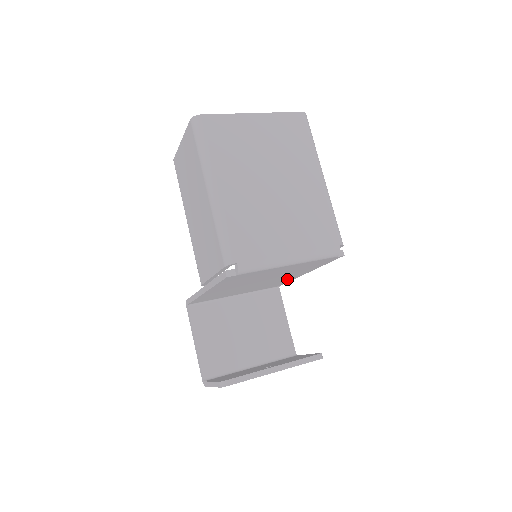
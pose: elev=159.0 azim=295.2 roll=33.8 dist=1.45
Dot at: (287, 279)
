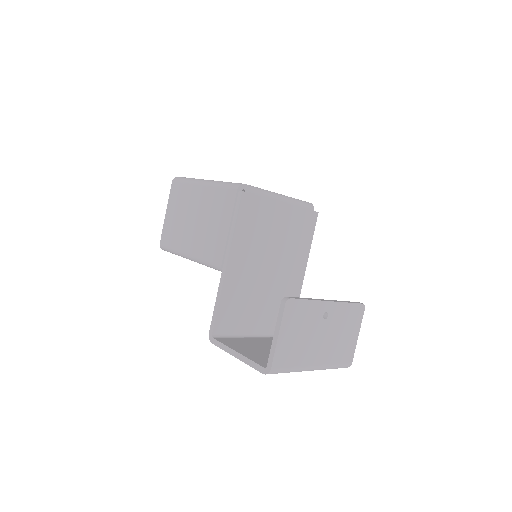
Dot at: (292, 292)
